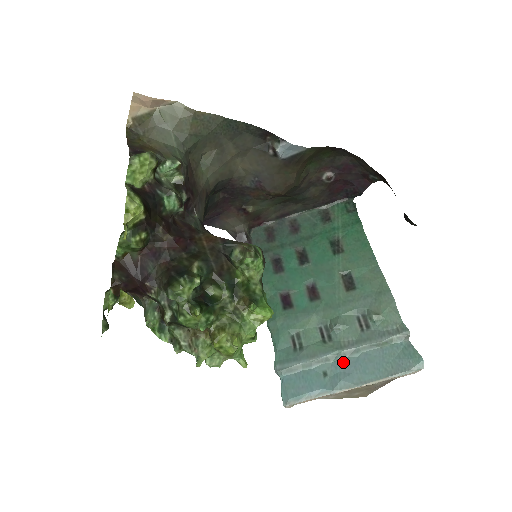
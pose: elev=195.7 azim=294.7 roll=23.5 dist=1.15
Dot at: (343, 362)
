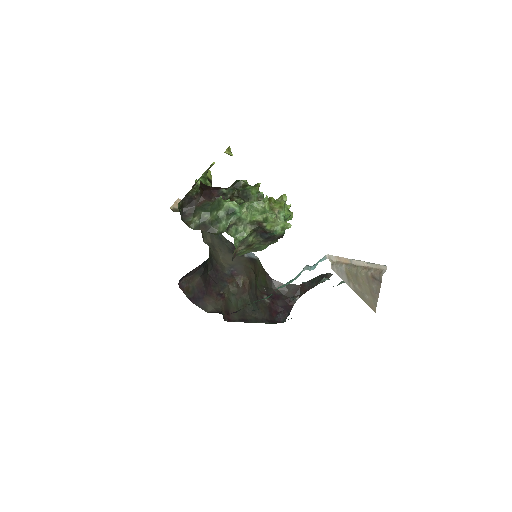
Dot at: occluded
